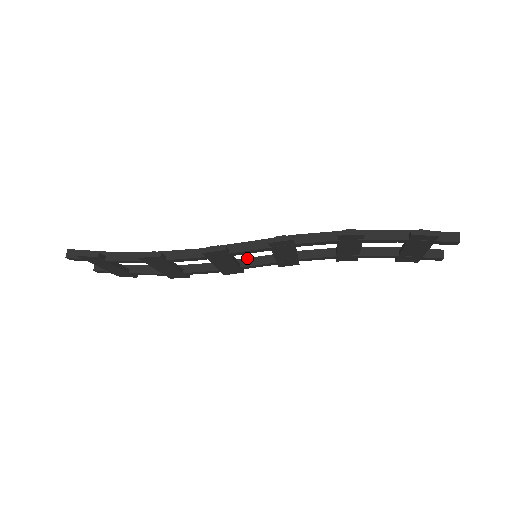
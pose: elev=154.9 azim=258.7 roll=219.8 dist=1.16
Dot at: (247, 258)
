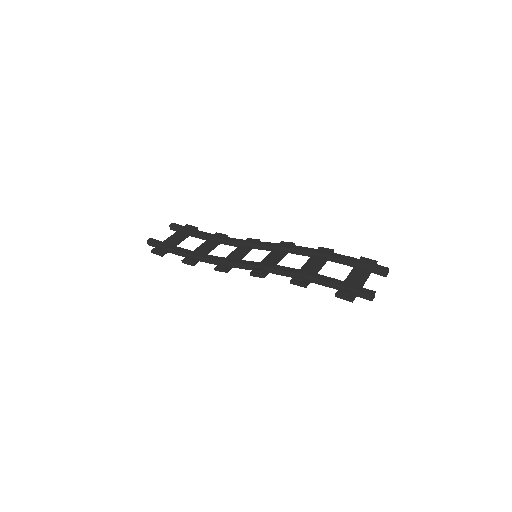
Dot at: (256, 244)
